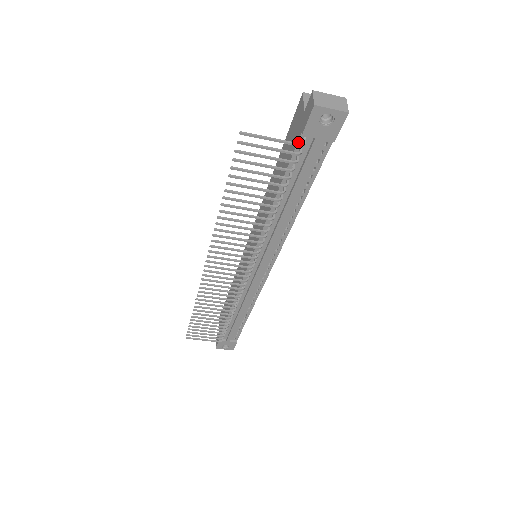
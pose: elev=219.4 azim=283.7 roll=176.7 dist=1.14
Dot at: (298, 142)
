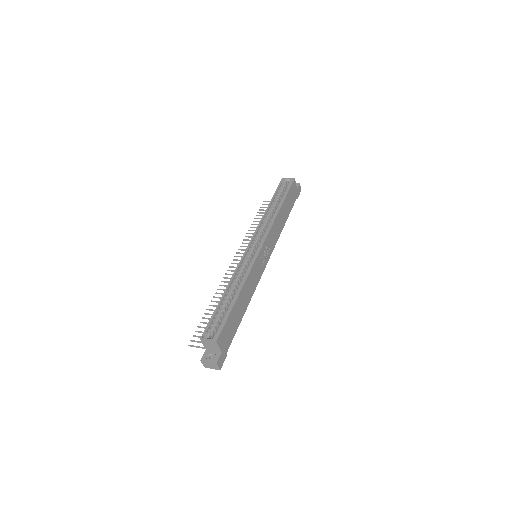
Dot at: occluded
